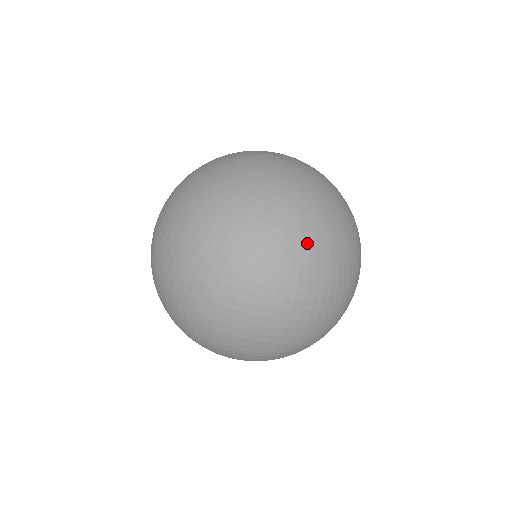
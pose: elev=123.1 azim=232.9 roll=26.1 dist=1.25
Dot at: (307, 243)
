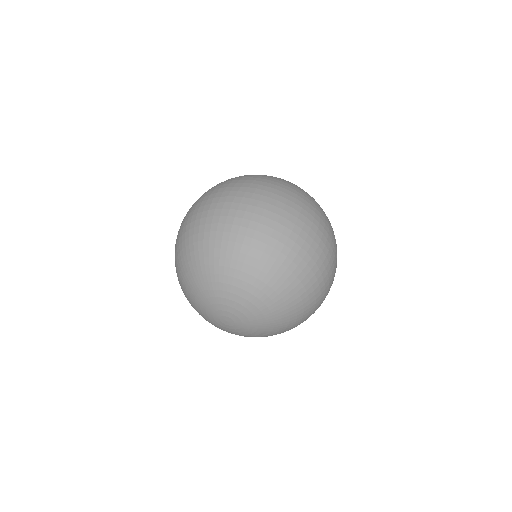
Dot at: occluded
